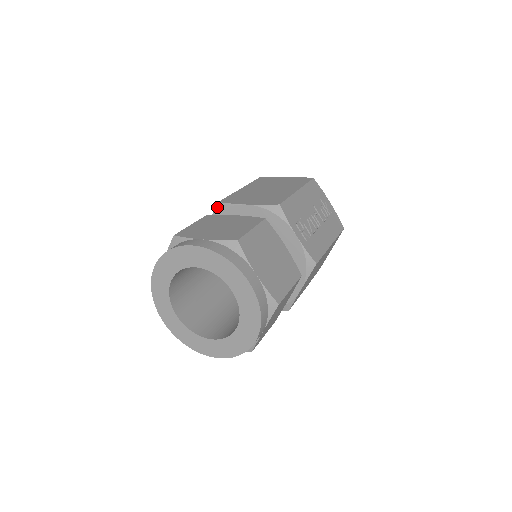
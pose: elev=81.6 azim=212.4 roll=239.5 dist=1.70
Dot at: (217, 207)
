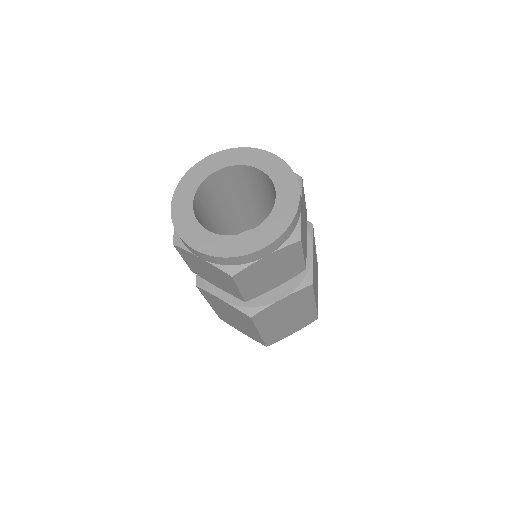
Dot at: occluded
